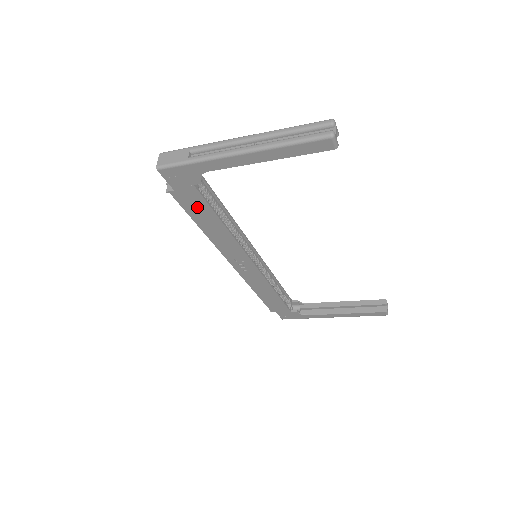
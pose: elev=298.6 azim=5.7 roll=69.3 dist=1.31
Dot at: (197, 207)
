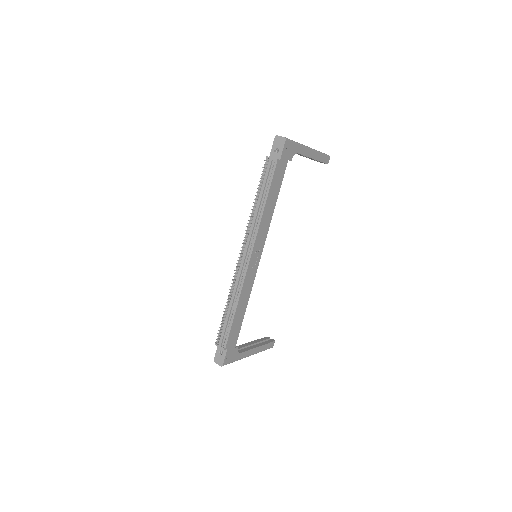
Dot at: (277, 181)
